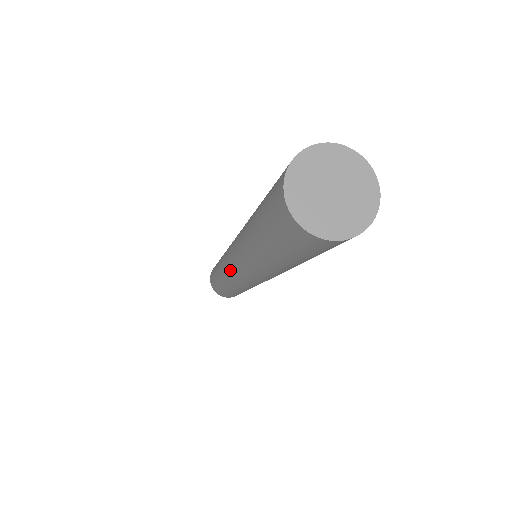
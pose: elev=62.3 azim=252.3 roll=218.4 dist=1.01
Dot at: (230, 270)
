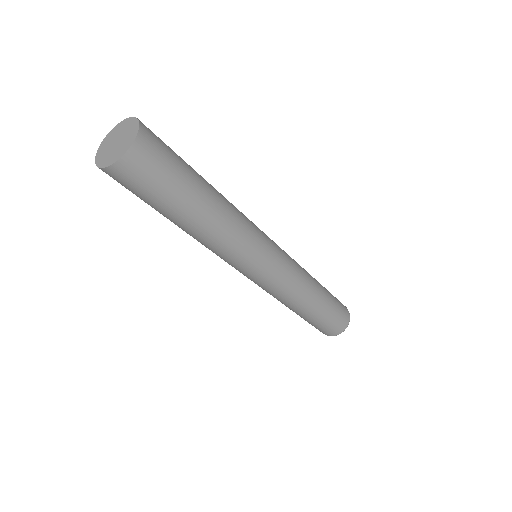
Dot at: (248, 278)
